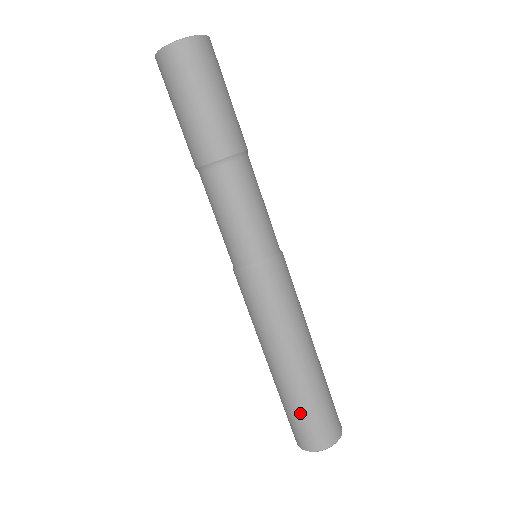
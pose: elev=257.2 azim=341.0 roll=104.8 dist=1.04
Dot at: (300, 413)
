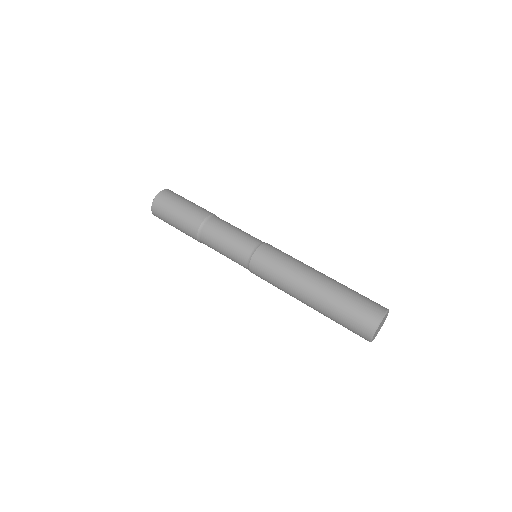
Dot at: (344, 311)
